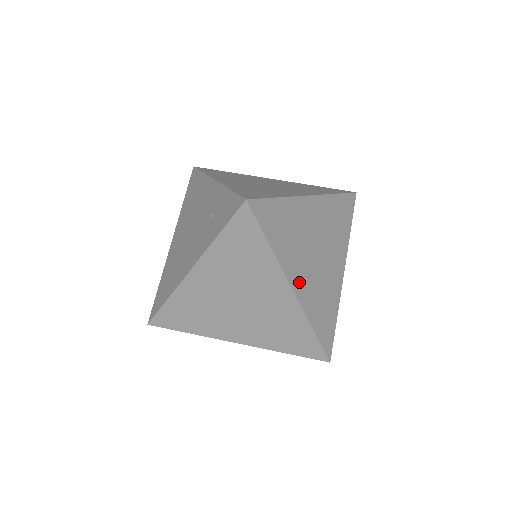
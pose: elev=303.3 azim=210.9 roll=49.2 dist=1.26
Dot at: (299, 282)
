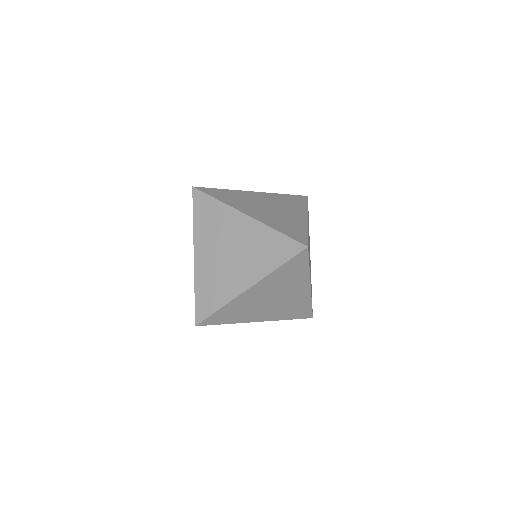
Dot at: (252, 213)
